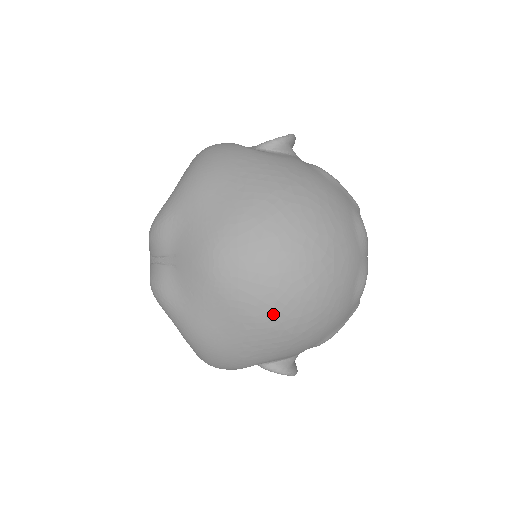
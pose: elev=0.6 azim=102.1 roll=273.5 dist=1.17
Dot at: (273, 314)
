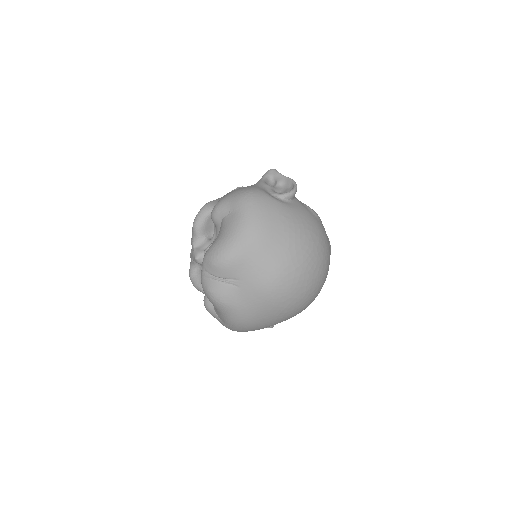
Dot at: (295, 310)
